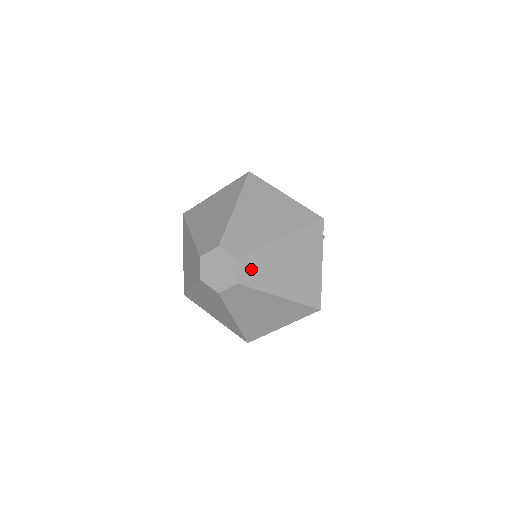
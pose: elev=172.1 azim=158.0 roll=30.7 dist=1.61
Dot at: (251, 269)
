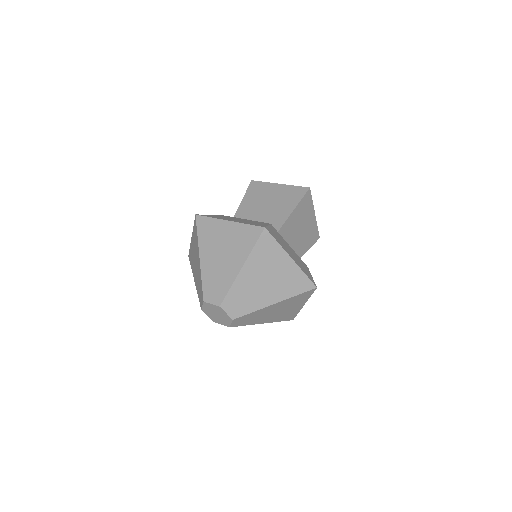
Dot at: (235, 304)
